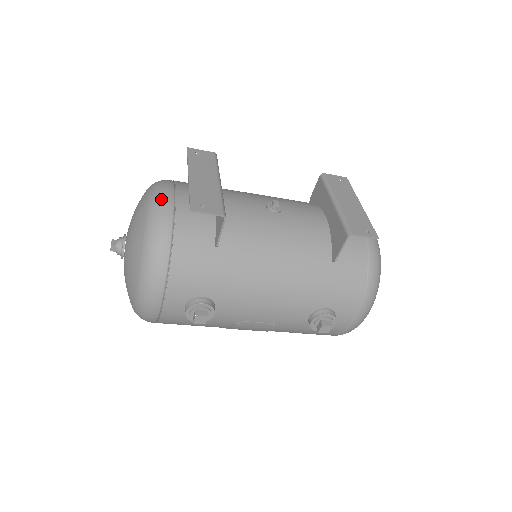
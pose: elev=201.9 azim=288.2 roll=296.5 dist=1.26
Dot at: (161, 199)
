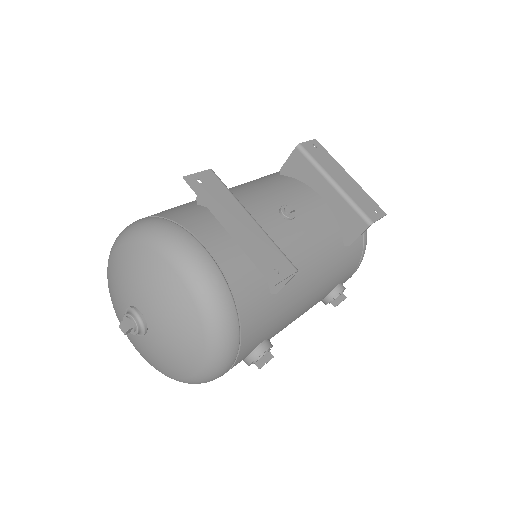
Dot at: (201, 268)
